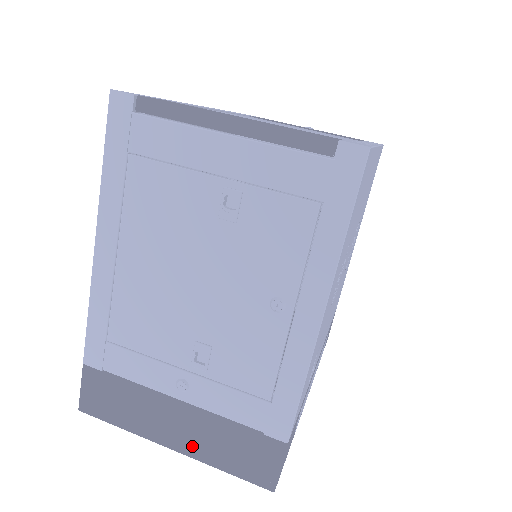
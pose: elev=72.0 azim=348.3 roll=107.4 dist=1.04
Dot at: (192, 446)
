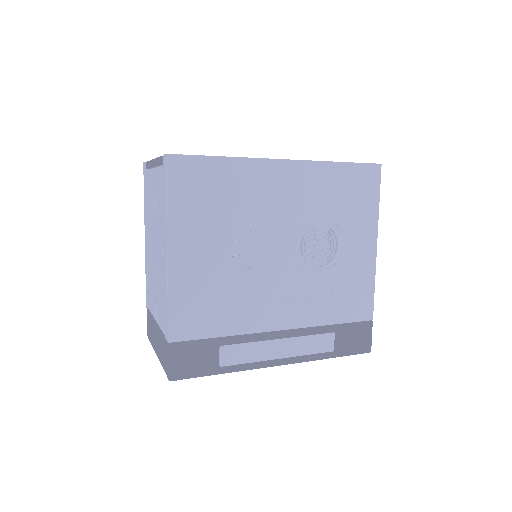
Dot at: (159, 352)
